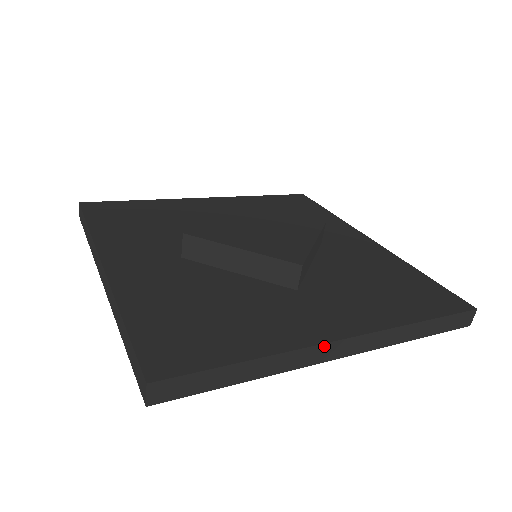
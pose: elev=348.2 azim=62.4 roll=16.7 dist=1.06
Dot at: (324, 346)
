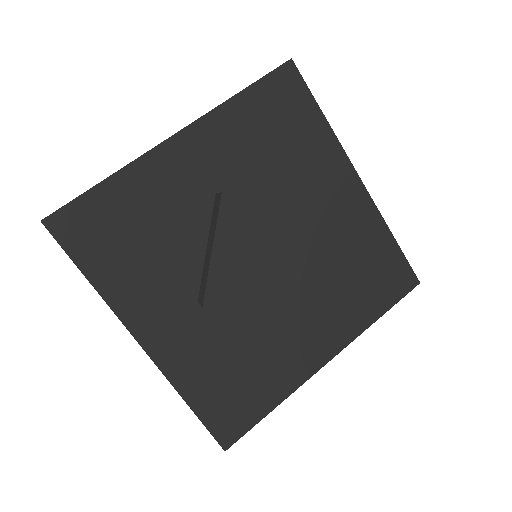
Dot at: (315, 372)
